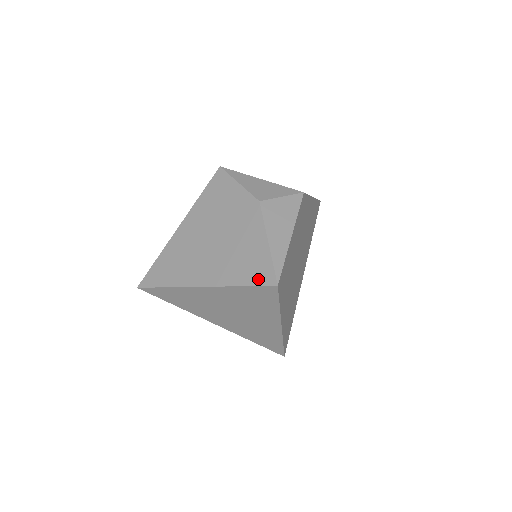
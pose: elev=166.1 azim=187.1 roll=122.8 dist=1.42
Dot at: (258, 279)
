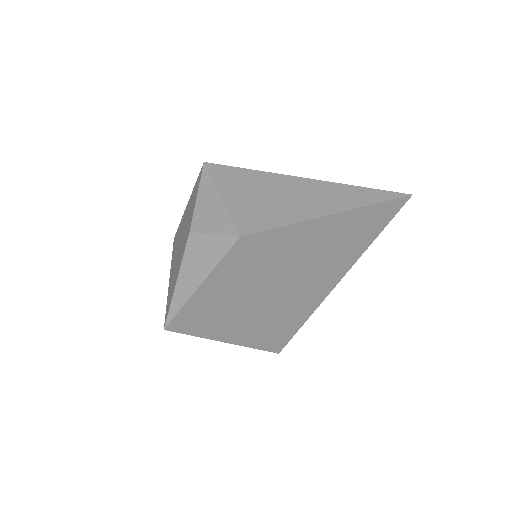
Dot at: (167, 310)
